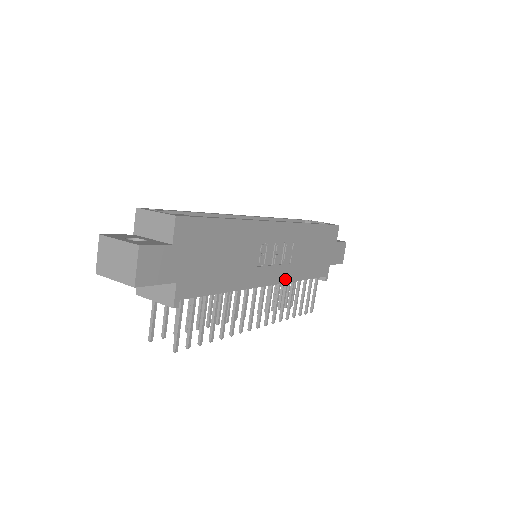
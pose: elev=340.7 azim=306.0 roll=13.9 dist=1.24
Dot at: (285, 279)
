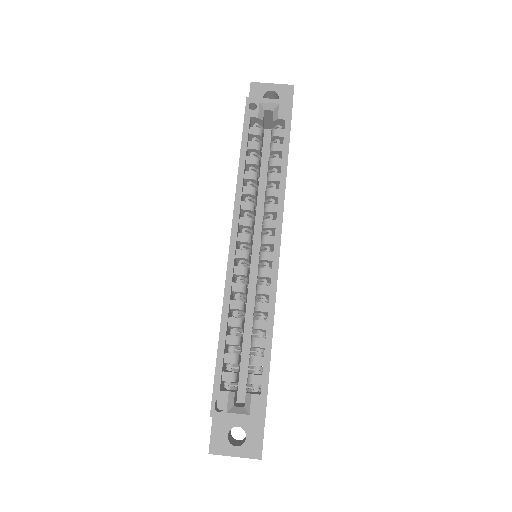
Dot at: occluded
